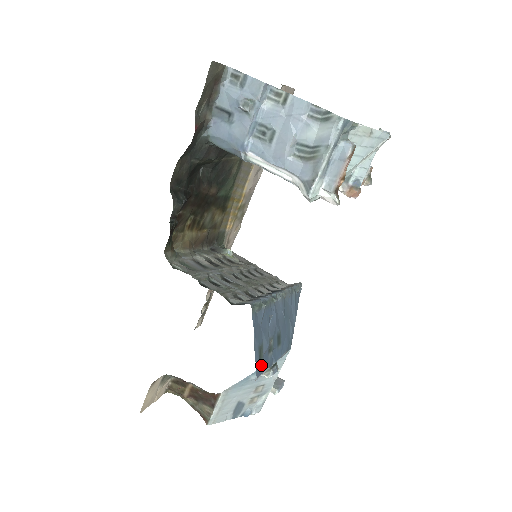
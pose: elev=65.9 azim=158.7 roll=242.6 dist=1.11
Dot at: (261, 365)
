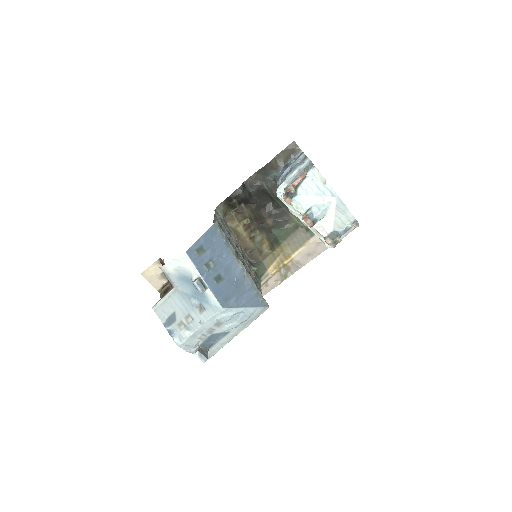
Dot at: (195, 256)
